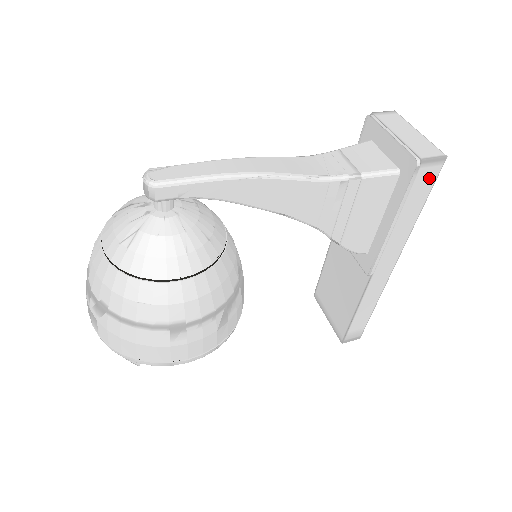
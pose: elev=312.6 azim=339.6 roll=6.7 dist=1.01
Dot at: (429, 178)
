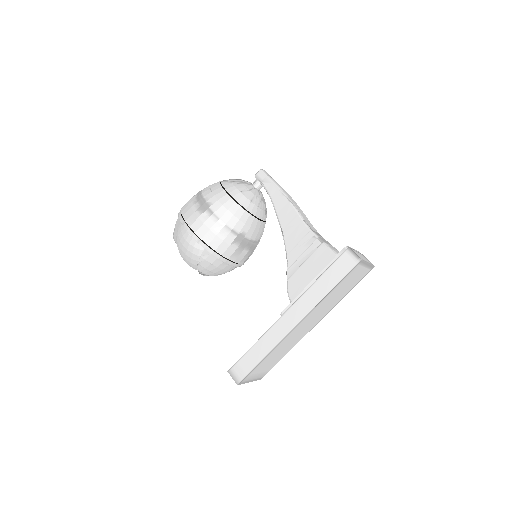
Dot at: (347, 266)
